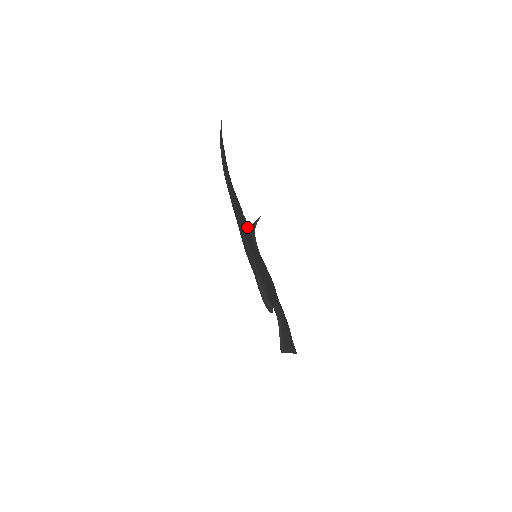
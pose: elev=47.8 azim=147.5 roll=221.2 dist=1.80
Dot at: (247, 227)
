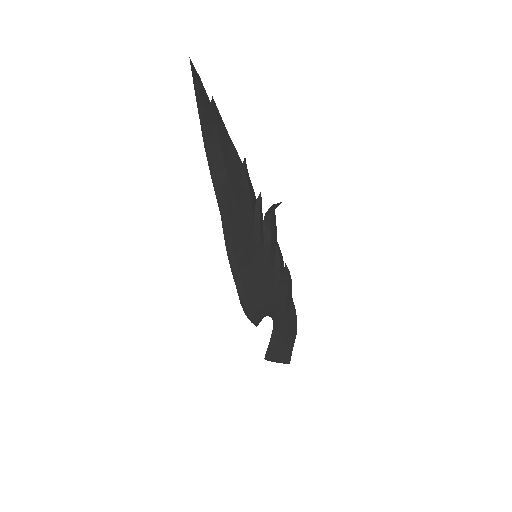
Dot at: (256, 212)
